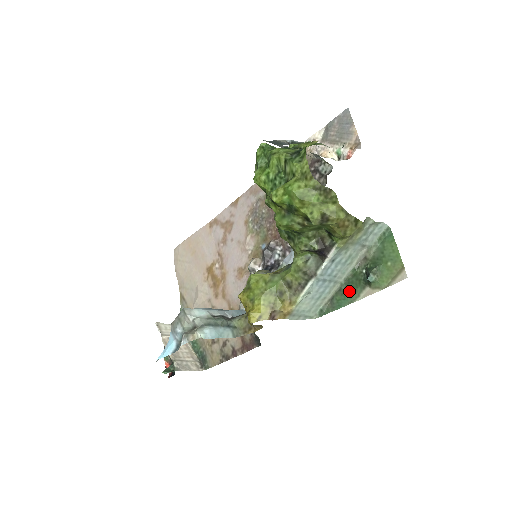
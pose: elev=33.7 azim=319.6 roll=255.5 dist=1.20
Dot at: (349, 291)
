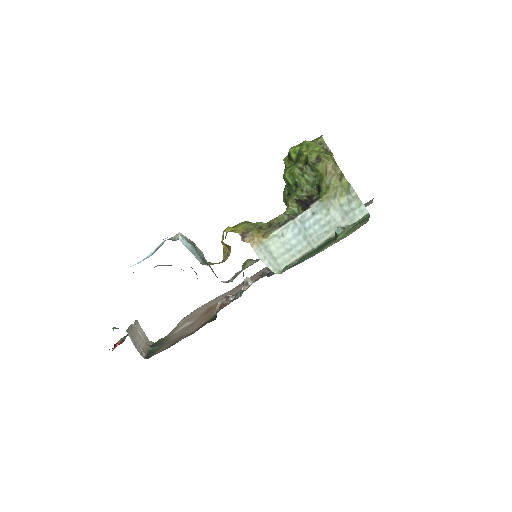
Dot at: (317, 250)
